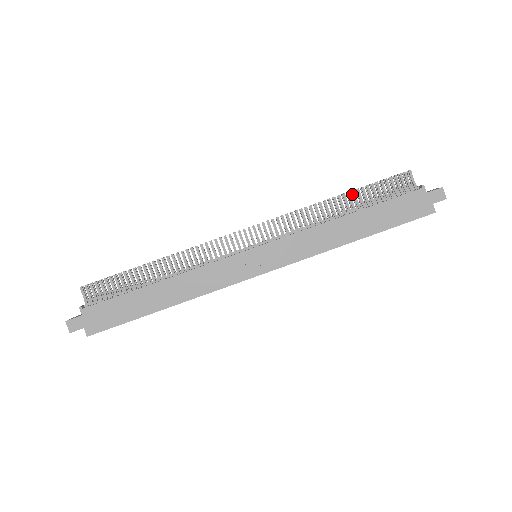
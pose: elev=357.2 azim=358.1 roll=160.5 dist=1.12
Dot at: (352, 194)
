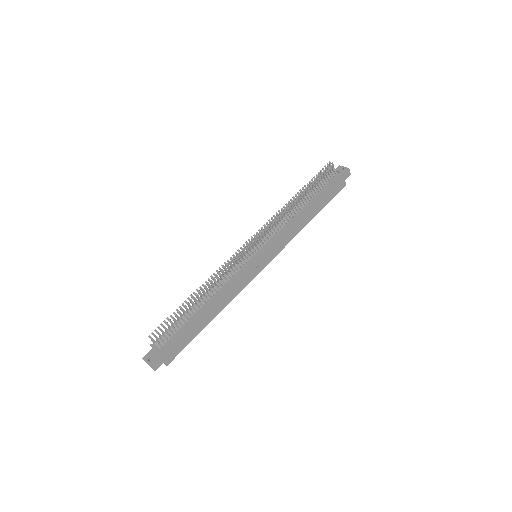
Dot at: (303, 190)
